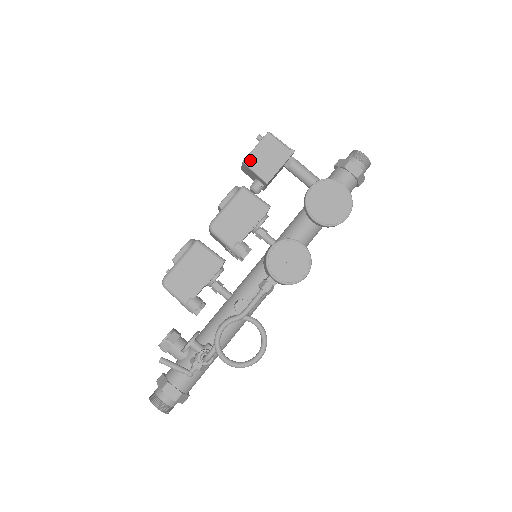
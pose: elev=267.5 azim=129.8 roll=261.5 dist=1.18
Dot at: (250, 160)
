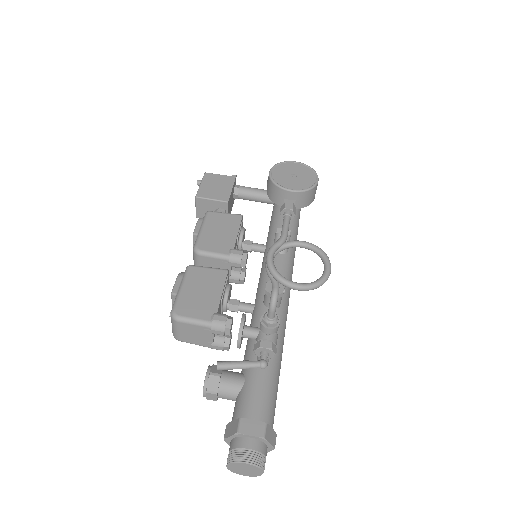
Dot at: (201, 193)
